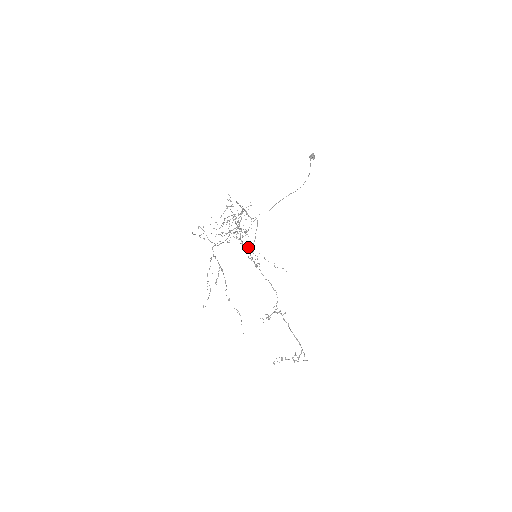
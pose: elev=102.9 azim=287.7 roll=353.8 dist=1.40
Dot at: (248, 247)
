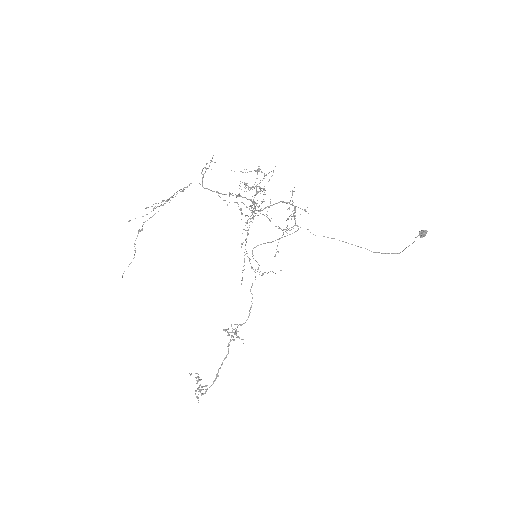
Dot at: (247, 233)
